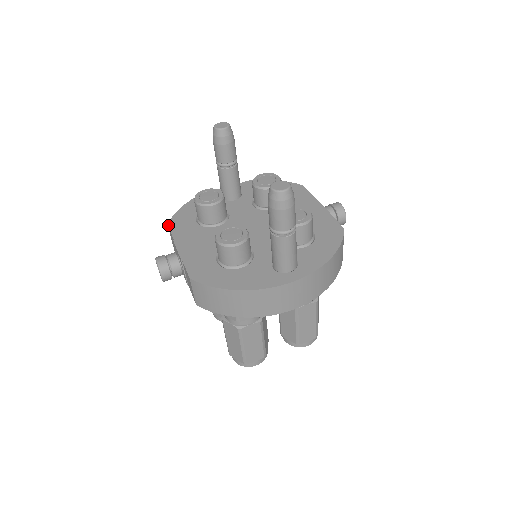
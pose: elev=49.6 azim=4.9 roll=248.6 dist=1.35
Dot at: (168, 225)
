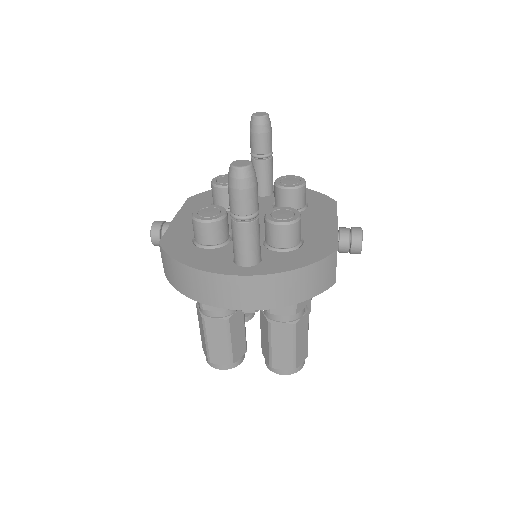
Dot at: (187, 199)
